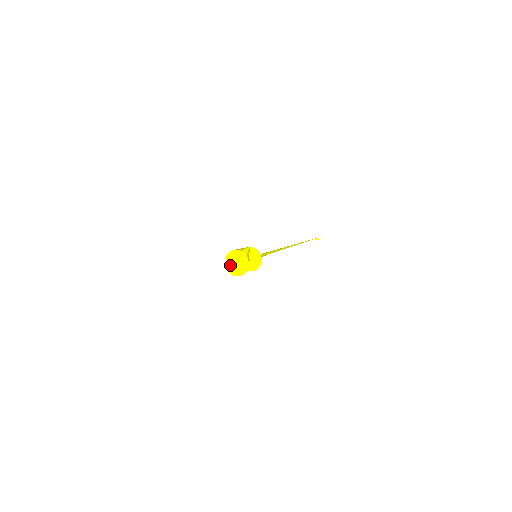
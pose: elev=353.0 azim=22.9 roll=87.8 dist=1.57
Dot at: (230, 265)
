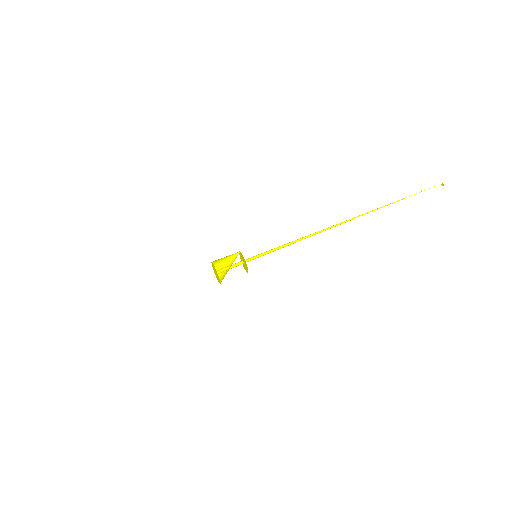
Dot at: (215, 273)
